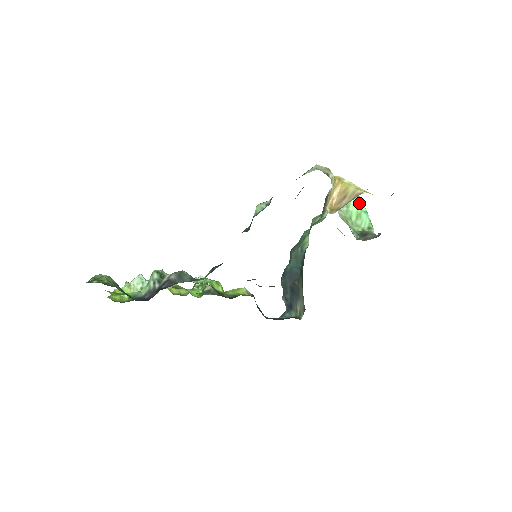
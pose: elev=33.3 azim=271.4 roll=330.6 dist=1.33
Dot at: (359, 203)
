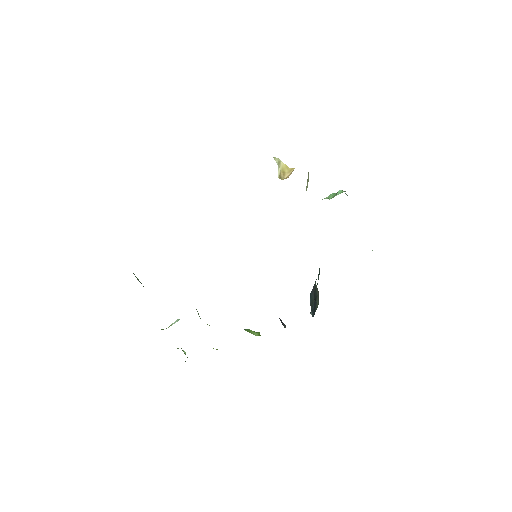
Dot at: occluded
